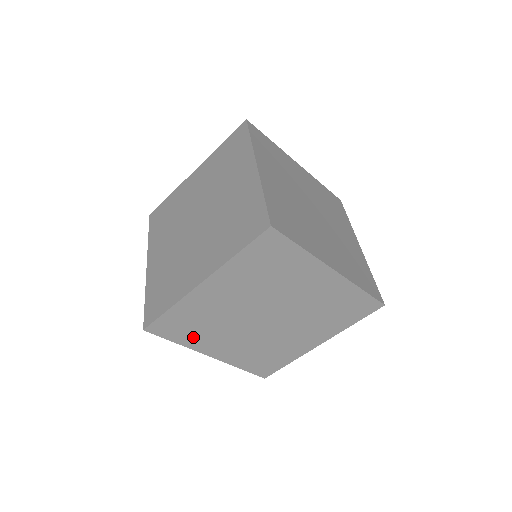
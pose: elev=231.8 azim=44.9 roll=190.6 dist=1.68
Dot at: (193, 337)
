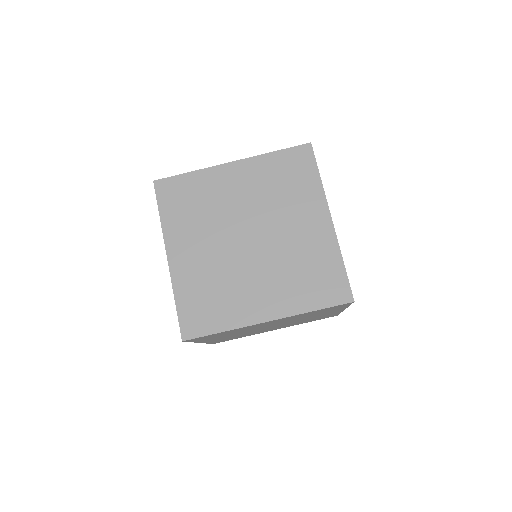
Dot at: (209, 338)
